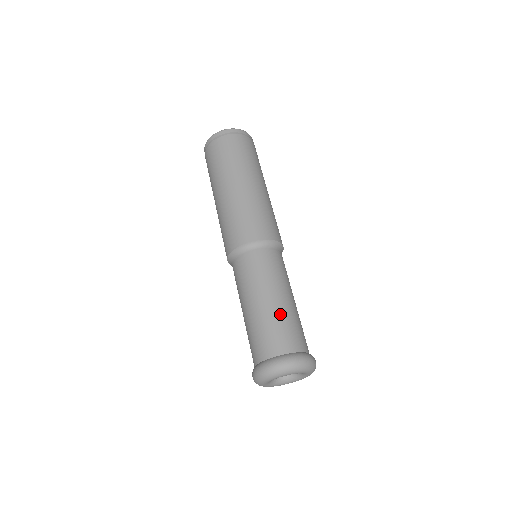
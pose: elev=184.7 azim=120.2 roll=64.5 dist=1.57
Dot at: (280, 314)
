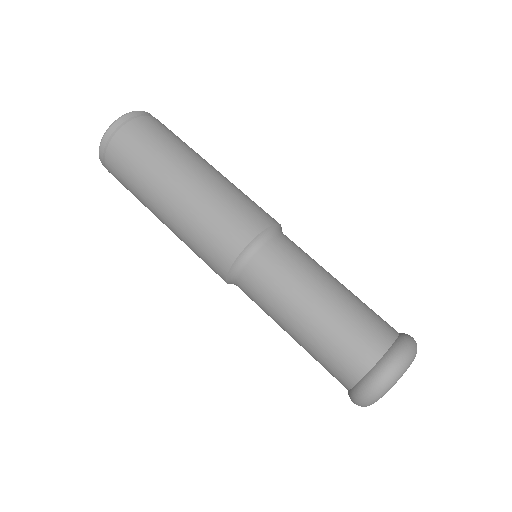
Dot at: (340, 314)
